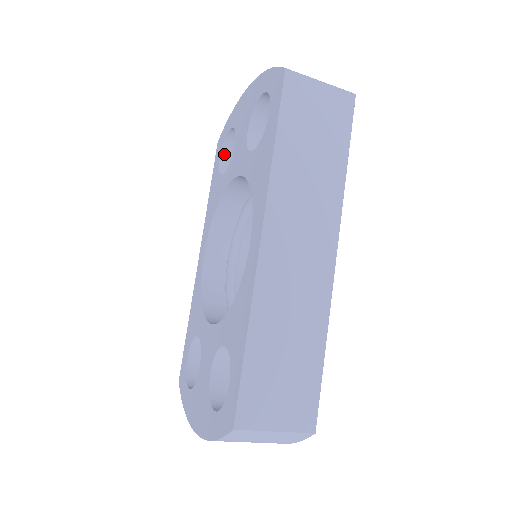
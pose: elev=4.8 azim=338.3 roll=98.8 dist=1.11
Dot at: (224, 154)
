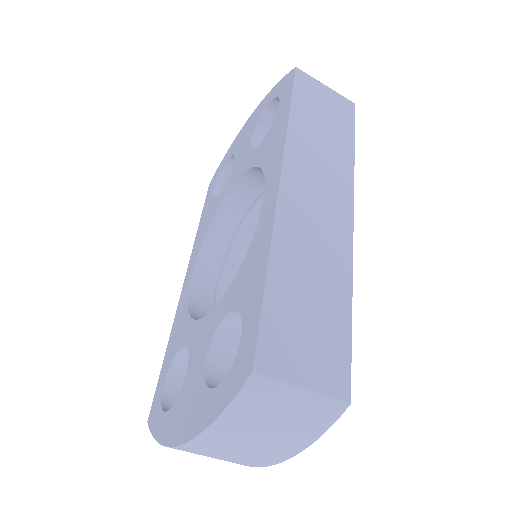
Dot at: (217, 187)
